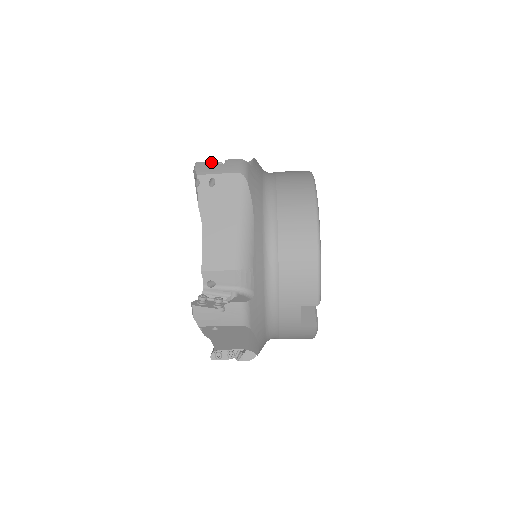
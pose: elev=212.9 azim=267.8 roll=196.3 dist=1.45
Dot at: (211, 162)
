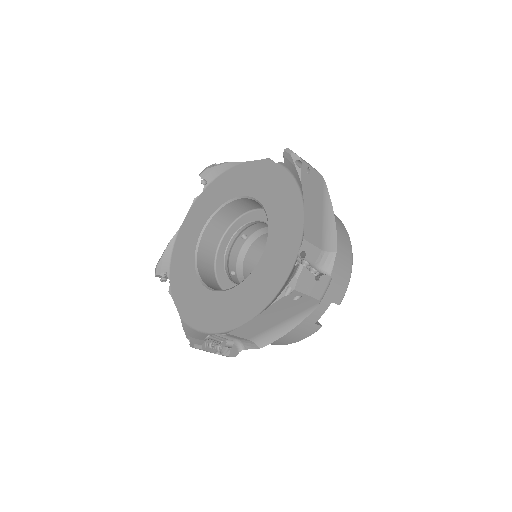
Dot at: occluded
